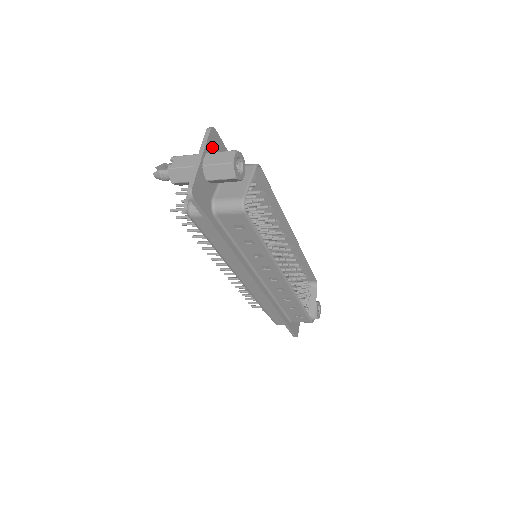
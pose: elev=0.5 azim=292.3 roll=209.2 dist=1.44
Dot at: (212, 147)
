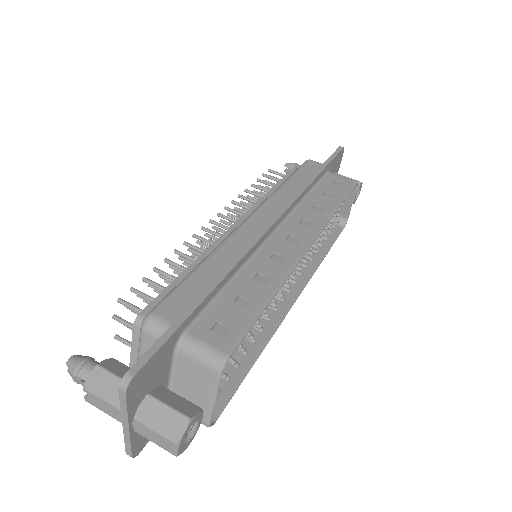
Dot at: (139, 392)
